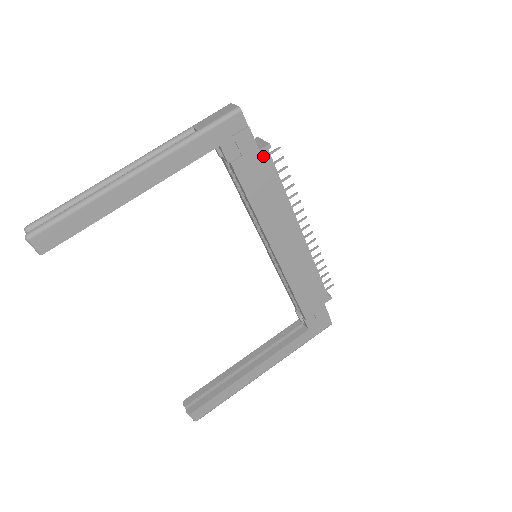
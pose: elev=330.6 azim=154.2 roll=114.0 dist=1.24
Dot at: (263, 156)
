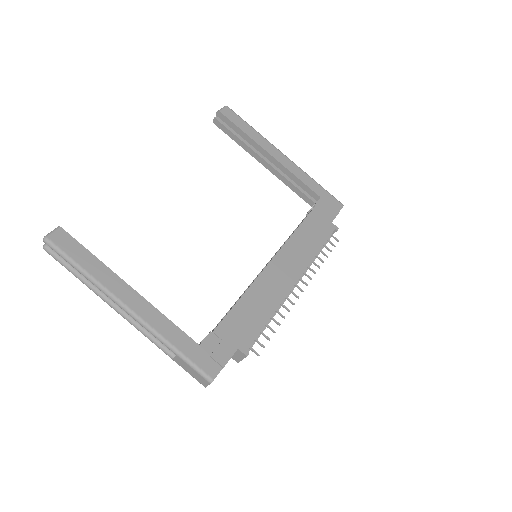
Dot at: (330, 227)
